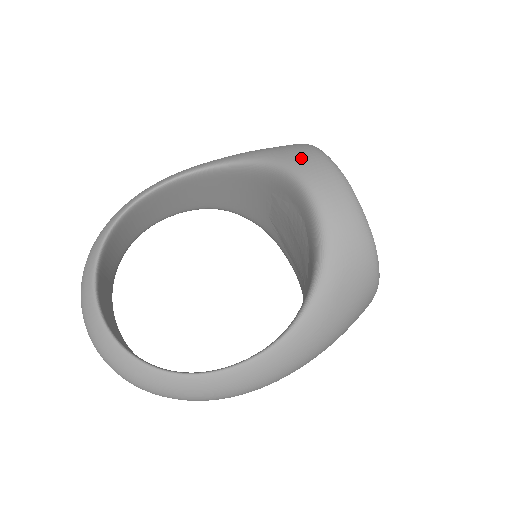
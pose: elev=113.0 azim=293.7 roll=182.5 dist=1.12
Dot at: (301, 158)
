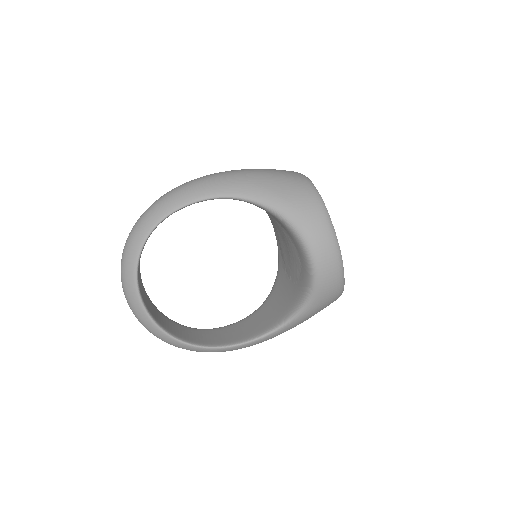
Dot at: (313, 230)
